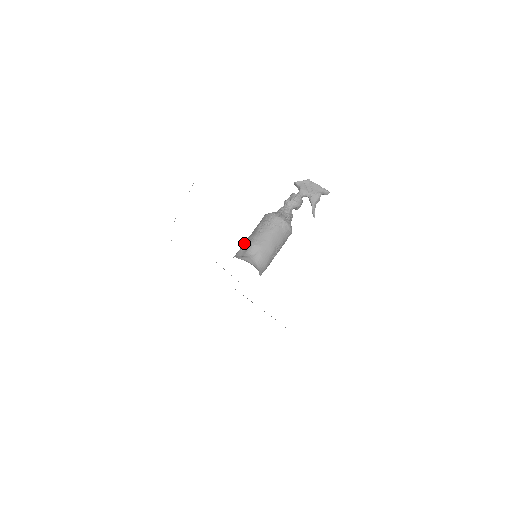
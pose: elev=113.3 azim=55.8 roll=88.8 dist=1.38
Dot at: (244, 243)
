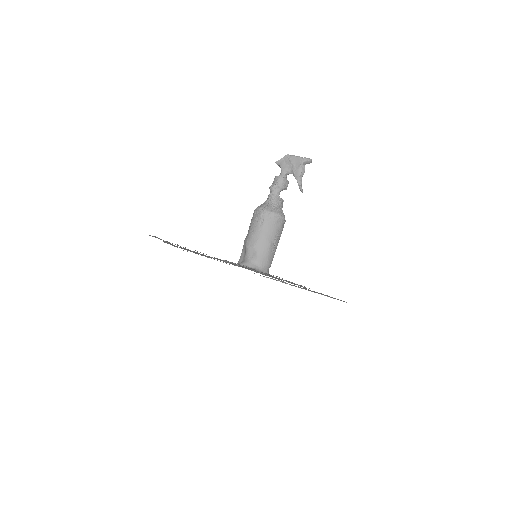
Dot at: (243, 246)
